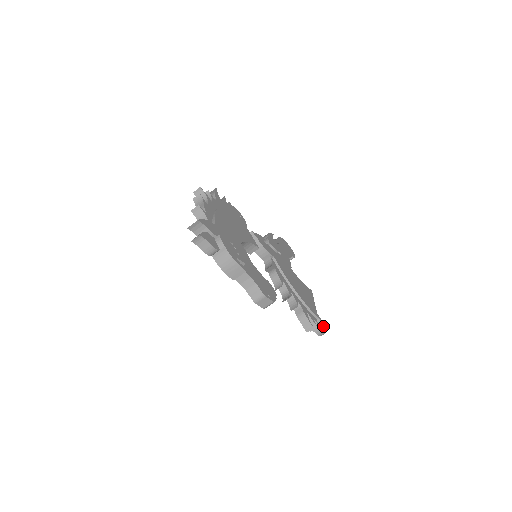
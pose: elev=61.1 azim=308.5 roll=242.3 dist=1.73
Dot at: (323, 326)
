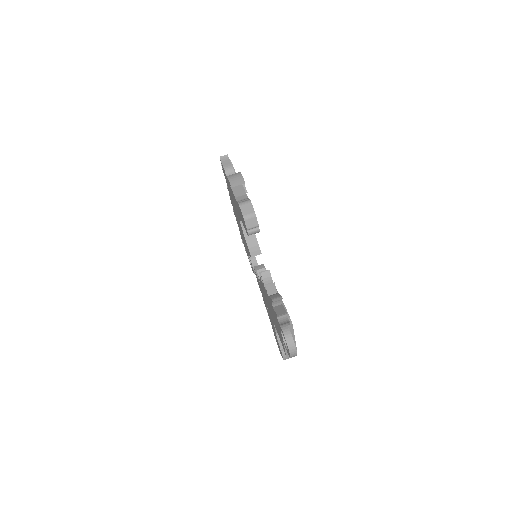
Dot at: occluded
